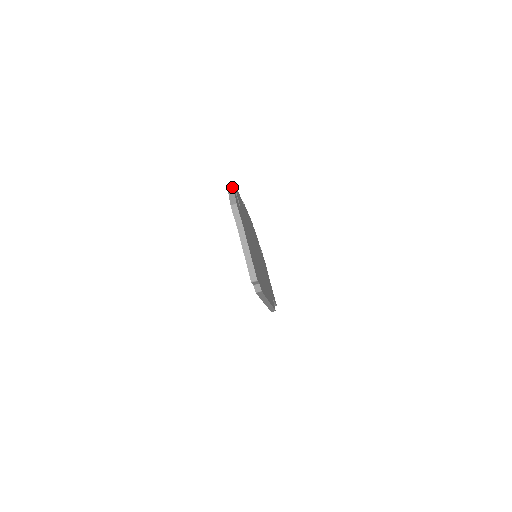
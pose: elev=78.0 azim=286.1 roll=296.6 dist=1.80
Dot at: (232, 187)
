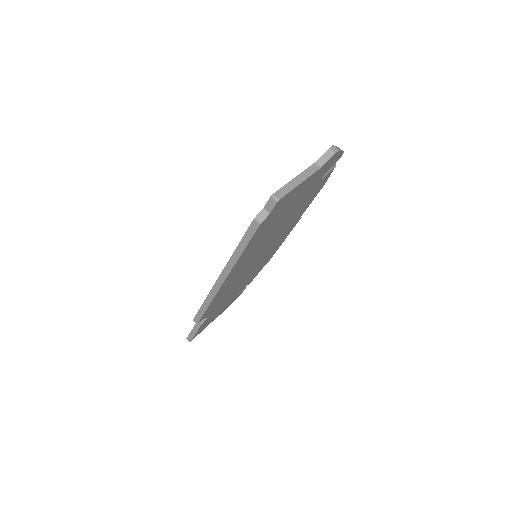
Dot at: occluded
